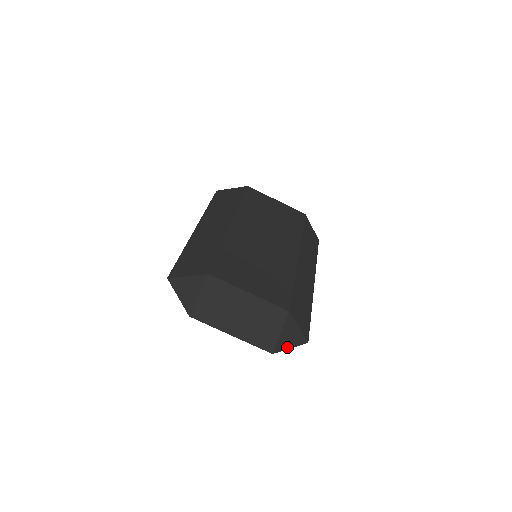
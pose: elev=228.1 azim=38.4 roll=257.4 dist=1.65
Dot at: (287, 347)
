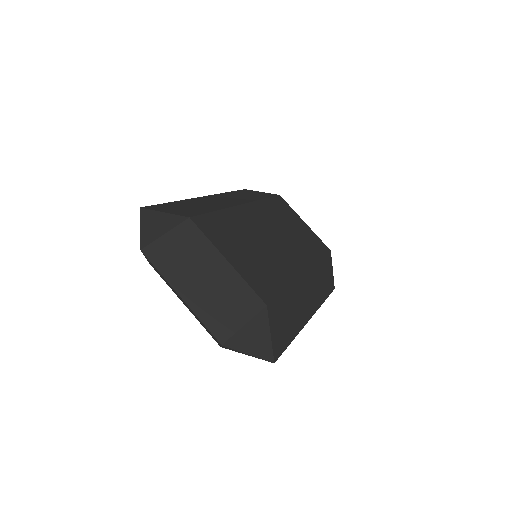
Dot at: (245, 350)
